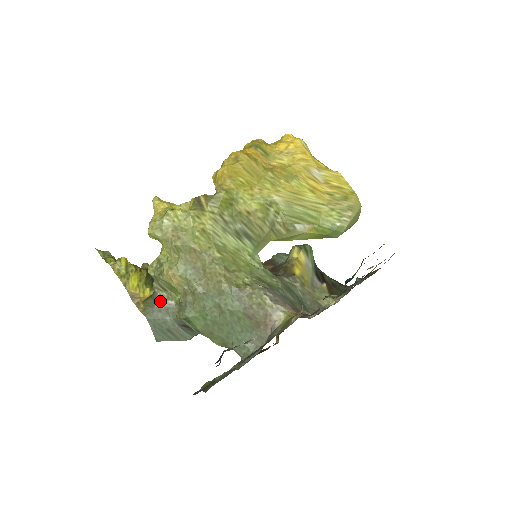
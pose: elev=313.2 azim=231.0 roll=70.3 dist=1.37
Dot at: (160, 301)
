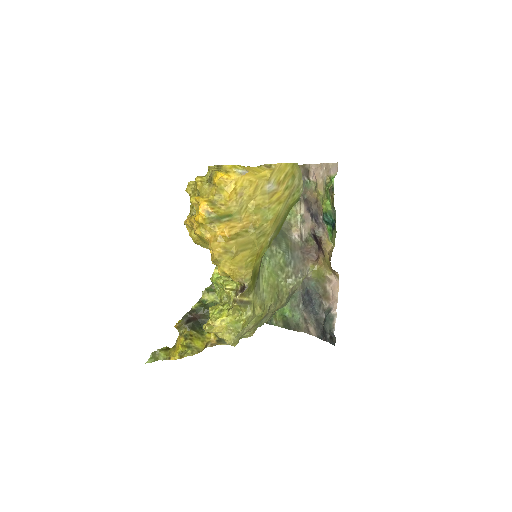
Dot at: occluded
